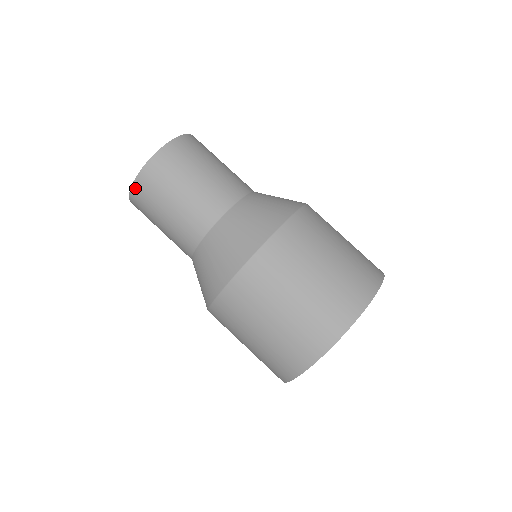
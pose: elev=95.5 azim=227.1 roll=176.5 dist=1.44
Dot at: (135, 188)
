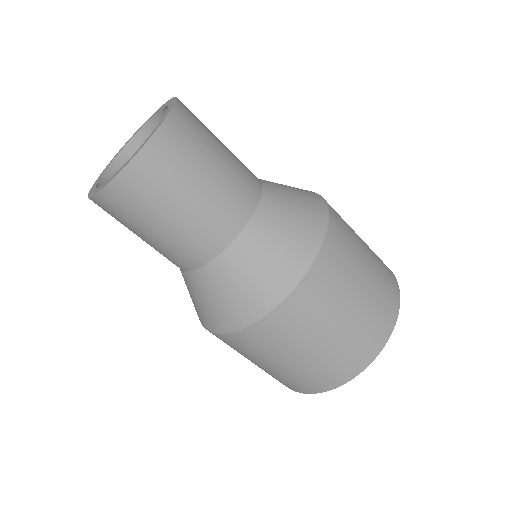
Dot at: occluded
